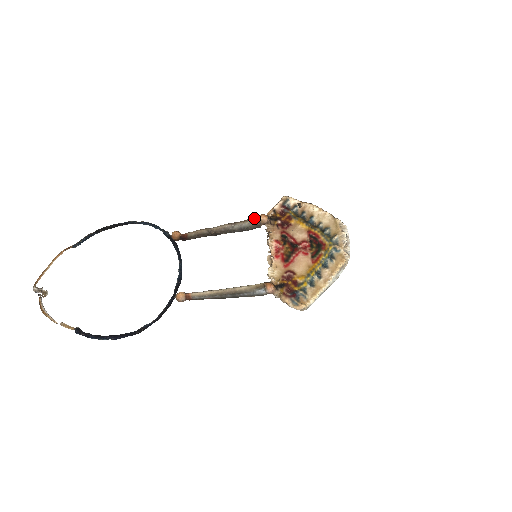
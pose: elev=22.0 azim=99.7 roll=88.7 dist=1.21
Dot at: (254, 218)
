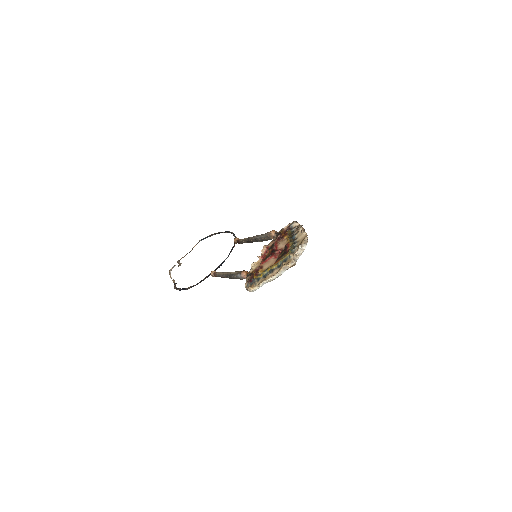
Dot at: (268, 232)
